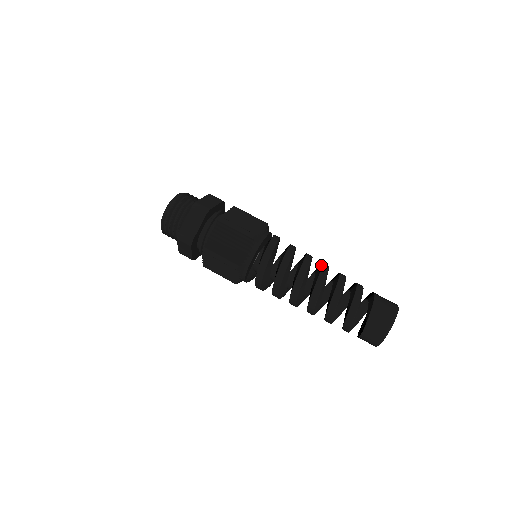
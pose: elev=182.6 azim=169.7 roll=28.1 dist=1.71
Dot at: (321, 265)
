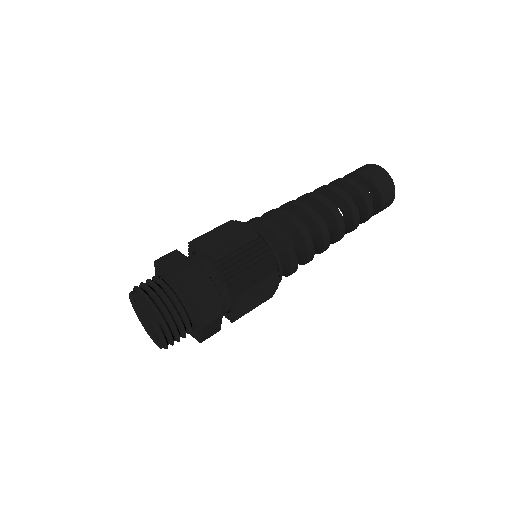
Dot at: (305, 198)
